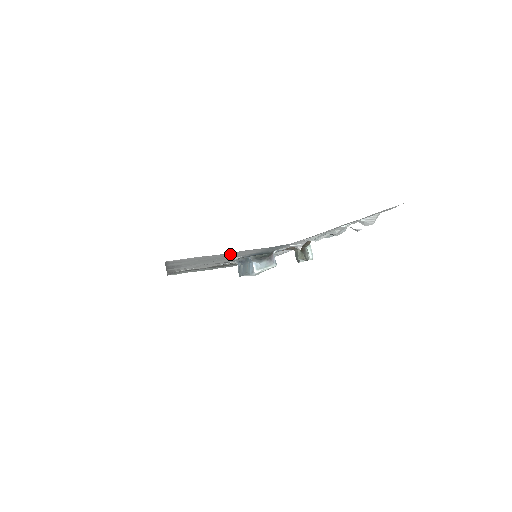
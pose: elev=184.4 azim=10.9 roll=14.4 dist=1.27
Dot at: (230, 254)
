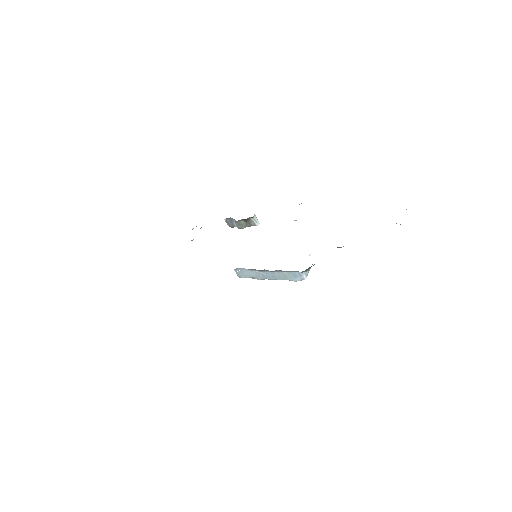
Dot at: occluded
